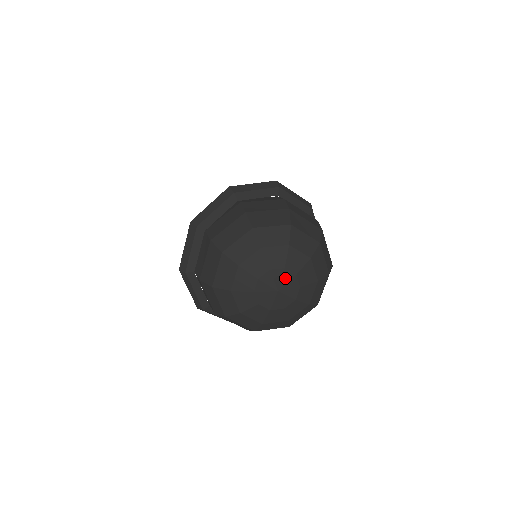
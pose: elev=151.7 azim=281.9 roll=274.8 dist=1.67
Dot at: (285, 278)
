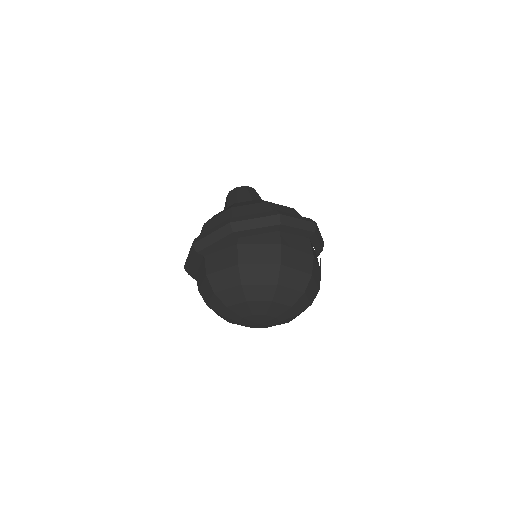
Dot at: (266, 319)
